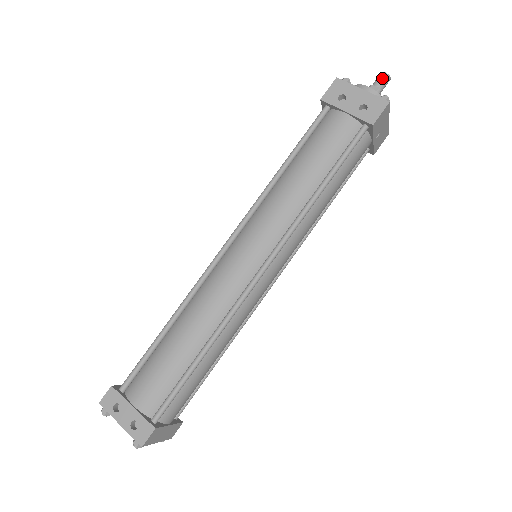
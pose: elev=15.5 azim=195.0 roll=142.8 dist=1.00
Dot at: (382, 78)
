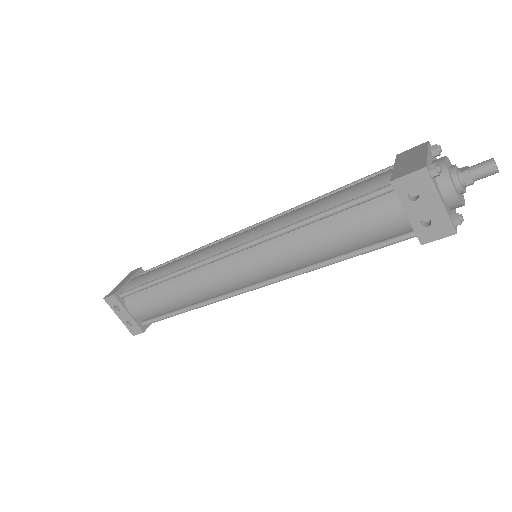
Dot at: (487, 172)
